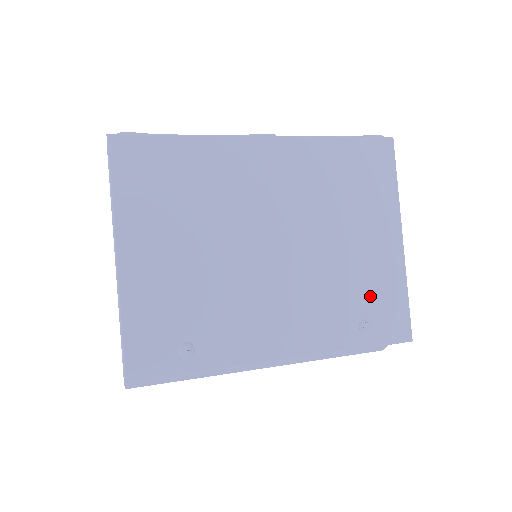
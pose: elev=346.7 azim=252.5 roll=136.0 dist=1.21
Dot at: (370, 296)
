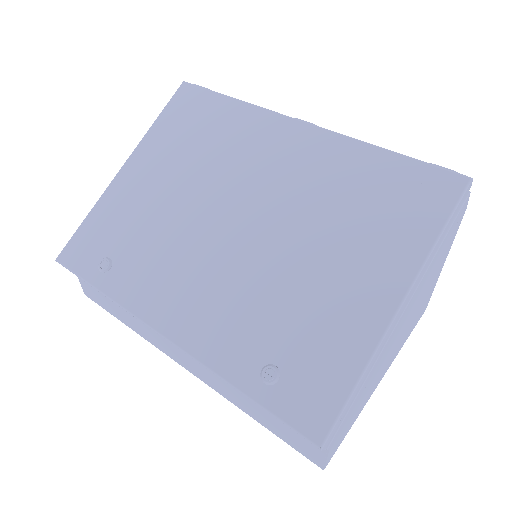
Dot at: (302, 344)
